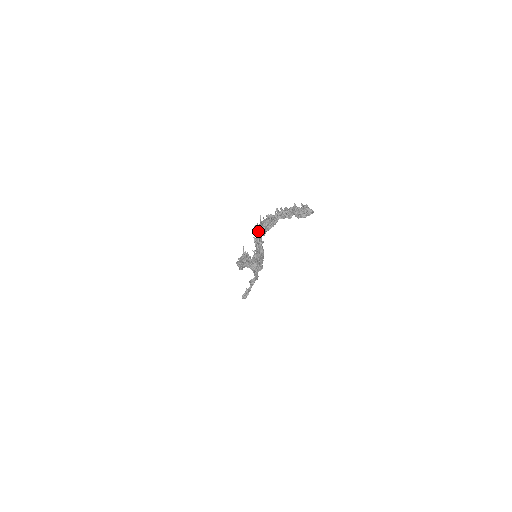
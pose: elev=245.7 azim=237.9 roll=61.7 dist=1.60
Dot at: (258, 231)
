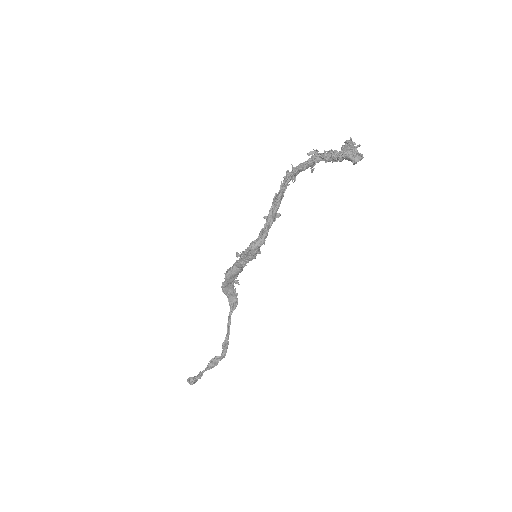
Dot at: (287, 177)
